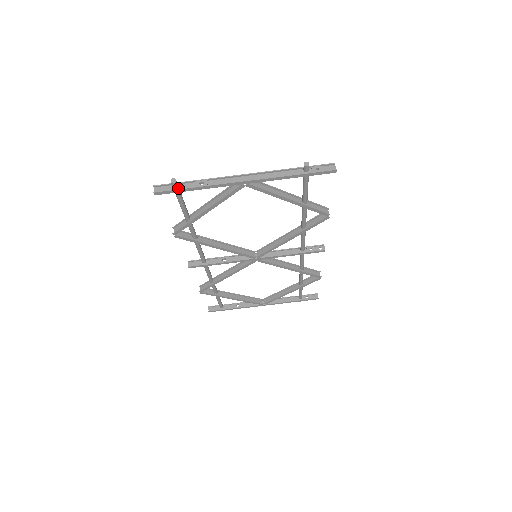
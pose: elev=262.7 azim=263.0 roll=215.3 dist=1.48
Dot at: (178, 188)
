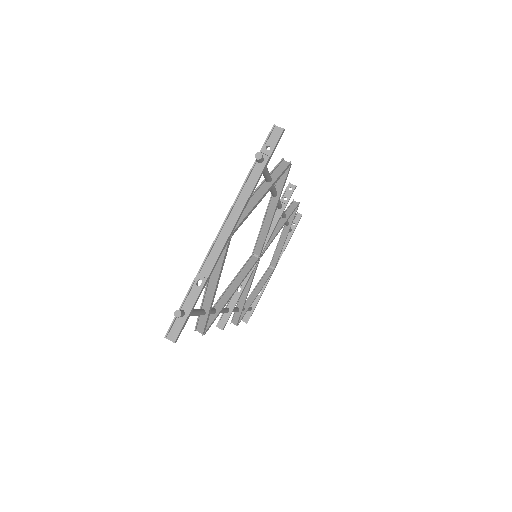
Dot at: (186, 312)
